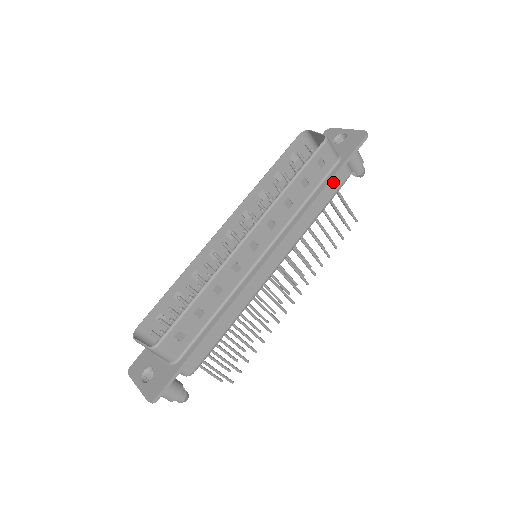
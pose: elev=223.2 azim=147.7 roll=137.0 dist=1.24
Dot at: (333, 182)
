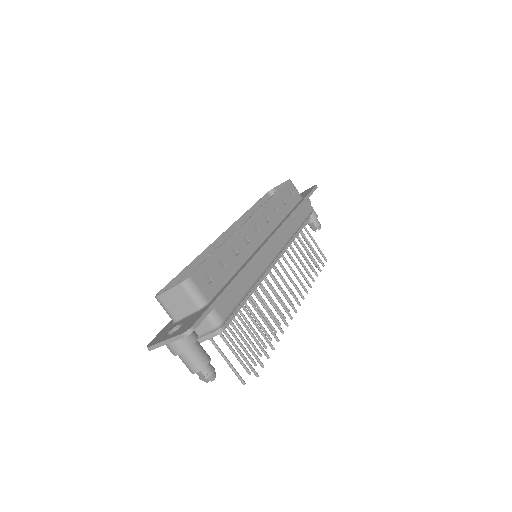
Dot at: (303, 208)
